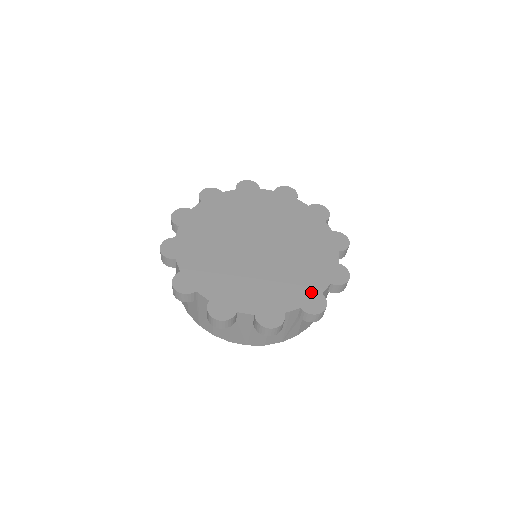
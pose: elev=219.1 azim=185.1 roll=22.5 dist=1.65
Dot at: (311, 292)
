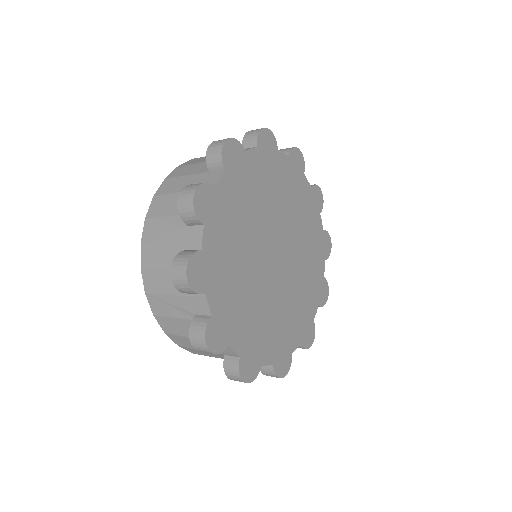
Dot at: (287, 347)
